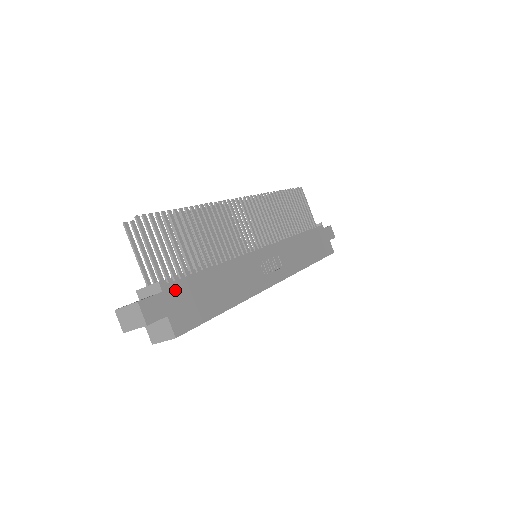
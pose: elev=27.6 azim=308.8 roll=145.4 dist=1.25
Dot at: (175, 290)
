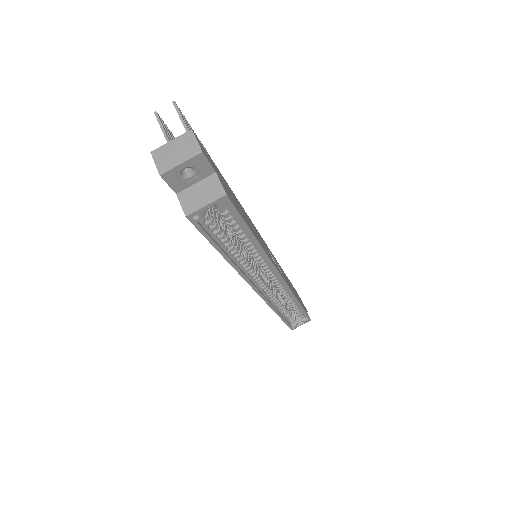
Dot at: (216, 168)
